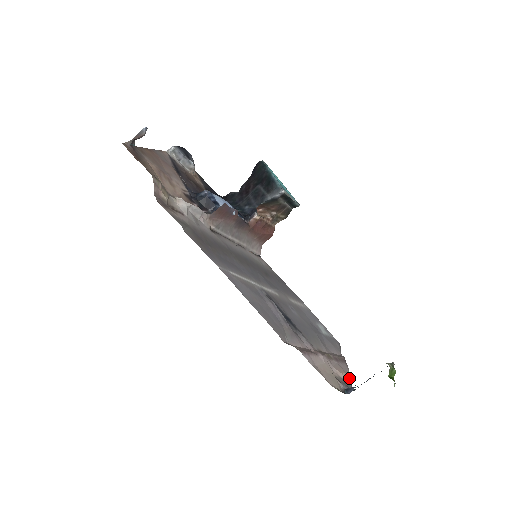
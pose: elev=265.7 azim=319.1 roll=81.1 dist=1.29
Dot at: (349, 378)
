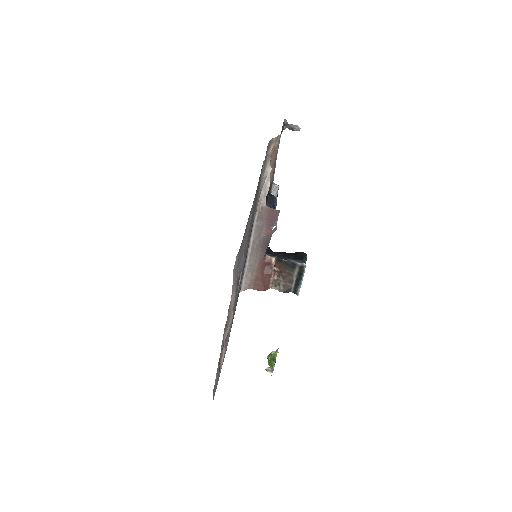
Dot at: (220, 368)
